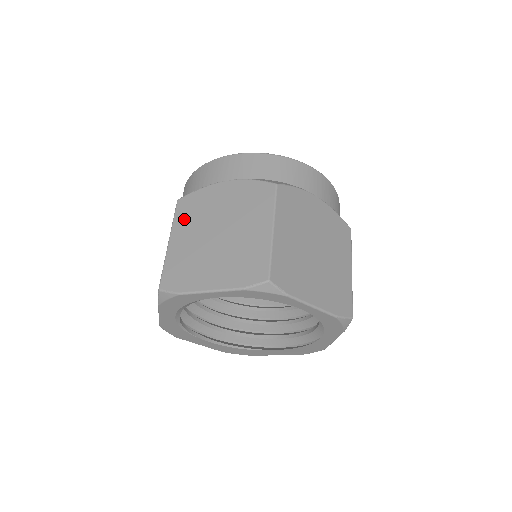
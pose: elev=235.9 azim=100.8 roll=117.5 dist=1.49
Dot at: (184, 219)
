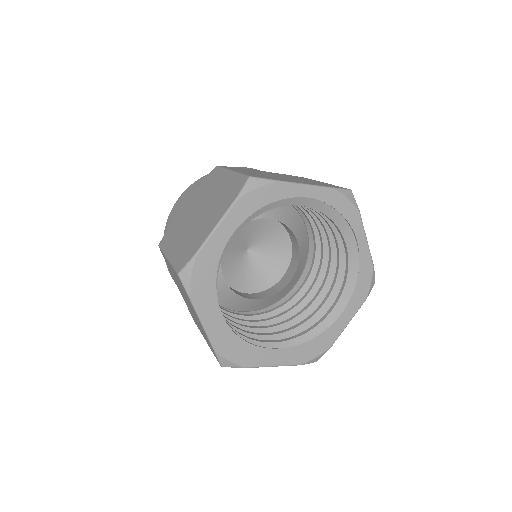
Dot at: (236, 169)
